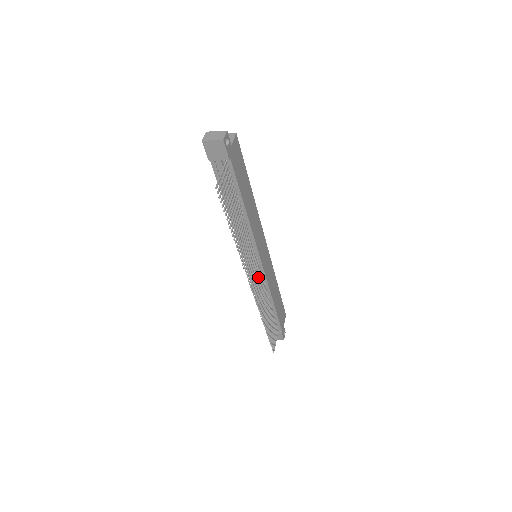
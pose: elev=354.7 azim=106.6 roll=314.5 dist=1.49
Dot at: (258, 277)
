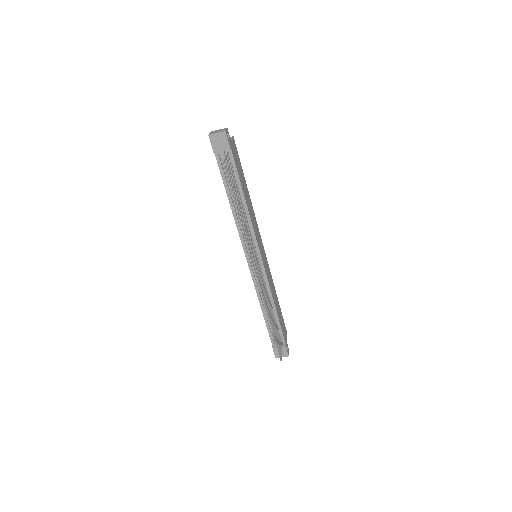
Dot at: (260, 272)
